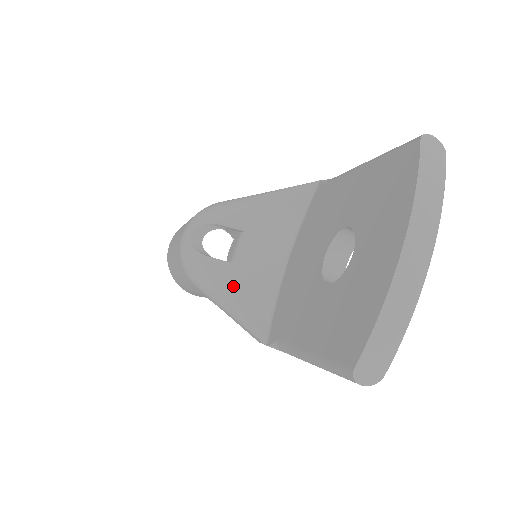
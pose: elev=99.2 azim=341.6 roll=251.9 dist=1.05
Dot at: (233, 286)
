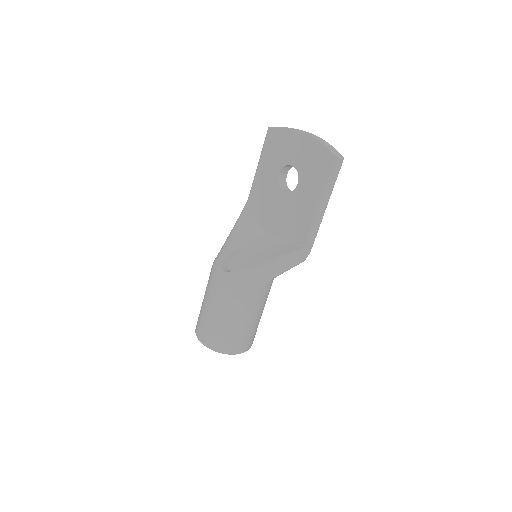
Dot at: (267, 257)
